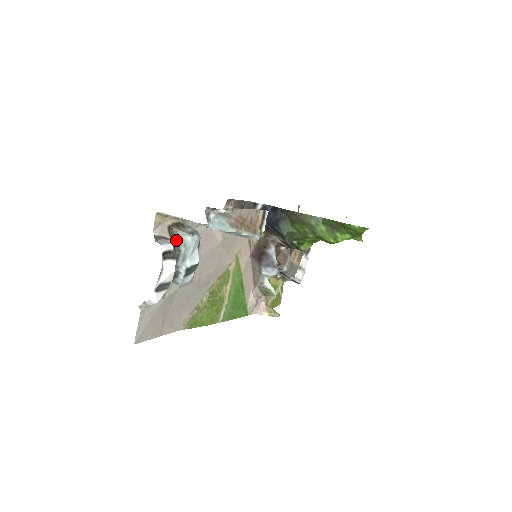
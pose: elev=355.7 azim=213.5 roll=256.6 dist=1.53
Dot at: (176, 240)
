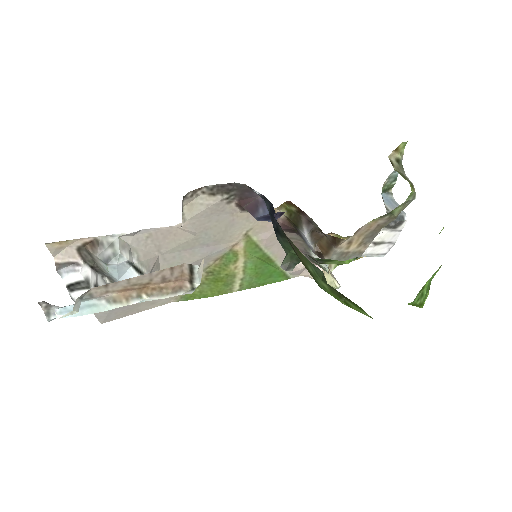
Dot at: (93, 262)
